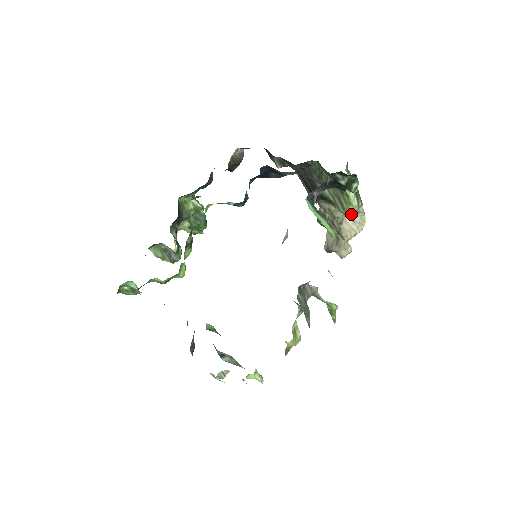
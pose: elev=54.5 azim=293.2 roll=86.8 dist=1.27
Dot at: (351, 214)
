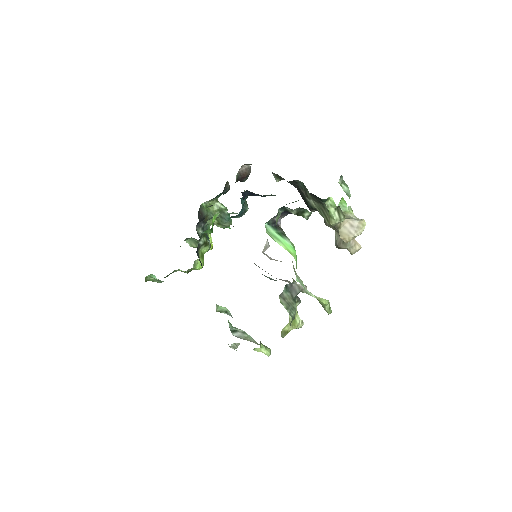
Dot at: (349, 219)
